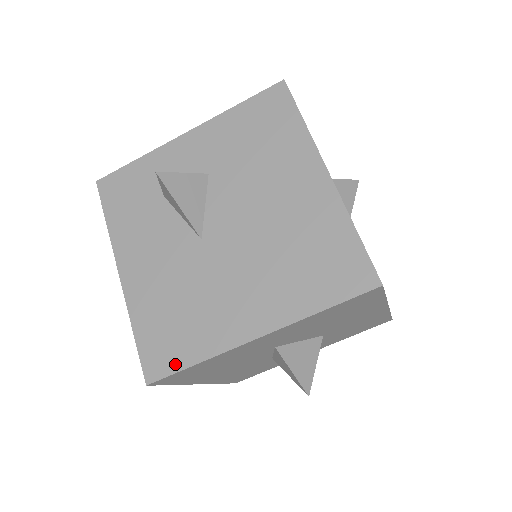
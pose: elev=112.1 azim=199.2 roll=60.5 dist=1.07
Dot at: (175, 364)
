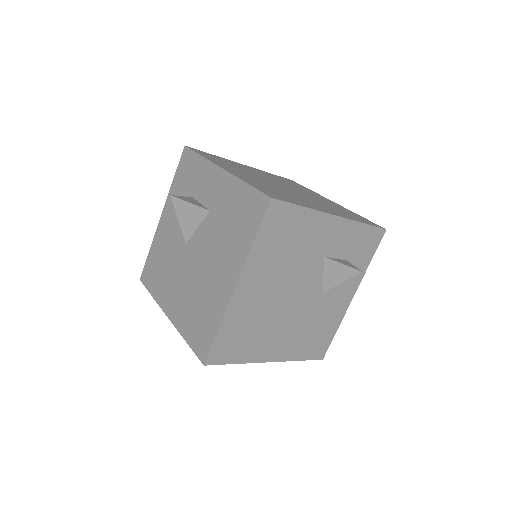
Dot at: (148, 285)
